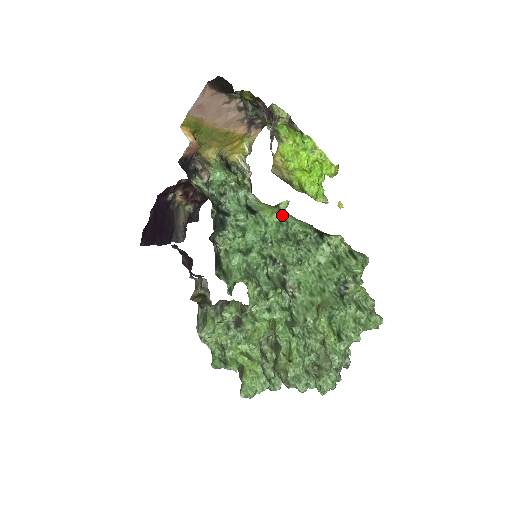
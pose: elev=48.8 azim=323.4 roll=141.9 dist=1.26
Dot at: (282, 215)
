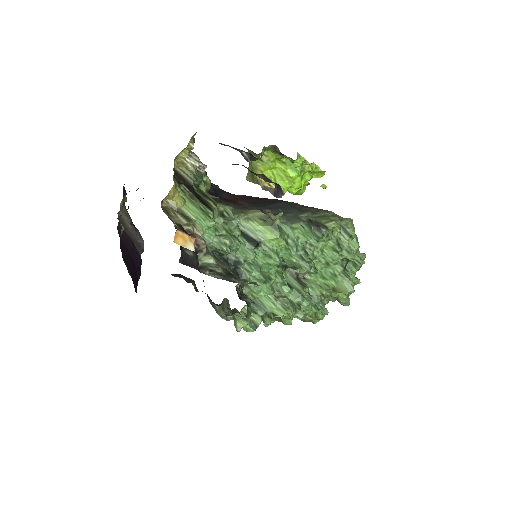
Dot at: (284, 233)
